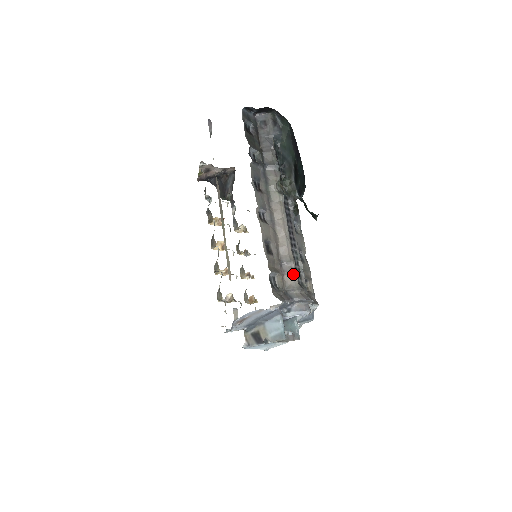
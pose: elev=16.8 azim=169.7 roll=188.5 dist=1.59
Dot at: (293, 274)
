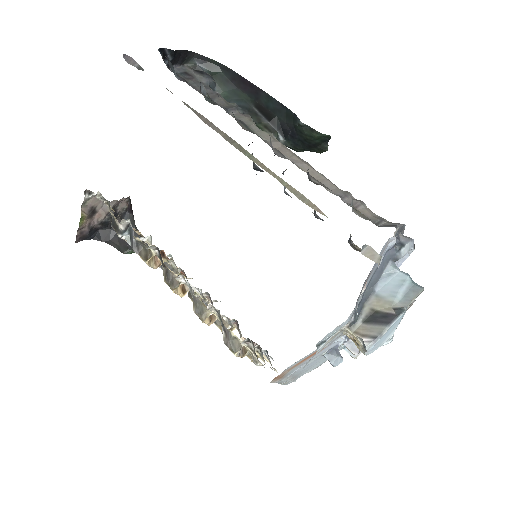
Dot at: (363, 205)
